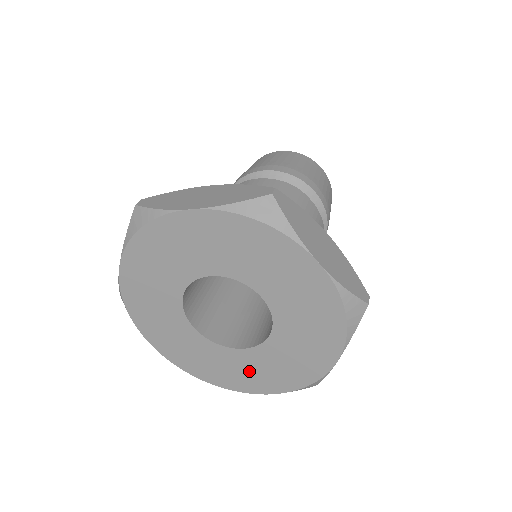
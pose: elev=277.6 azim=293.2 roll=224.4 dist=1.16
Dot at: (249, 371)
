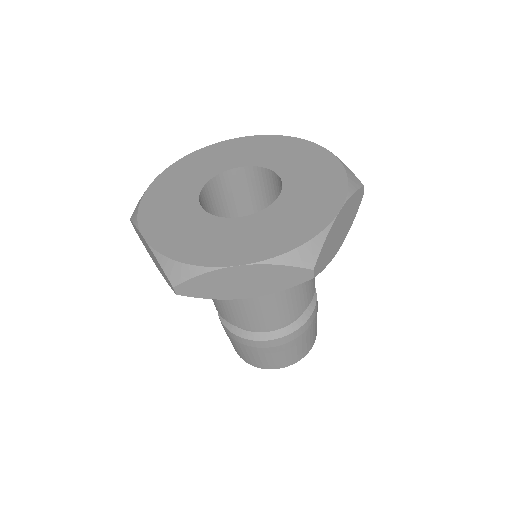
Dot at: (243, 238)
